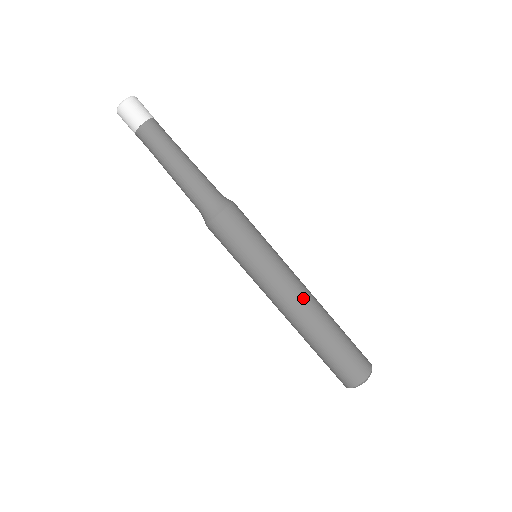
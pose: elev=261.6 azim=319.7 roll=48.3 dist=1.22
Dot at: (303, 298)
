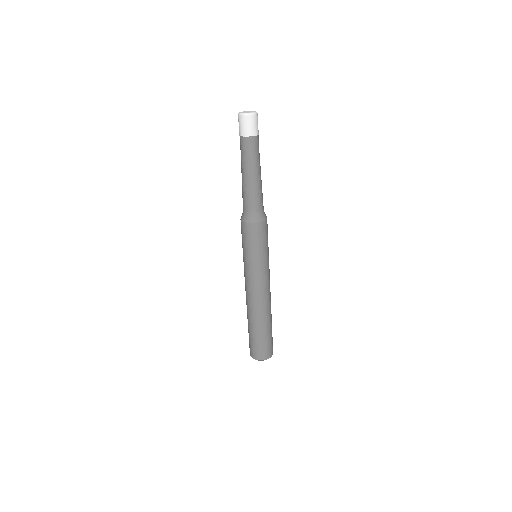
Dot at: (268, 297)
